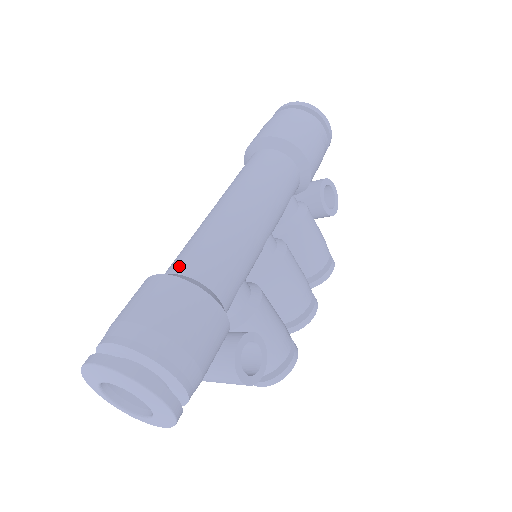
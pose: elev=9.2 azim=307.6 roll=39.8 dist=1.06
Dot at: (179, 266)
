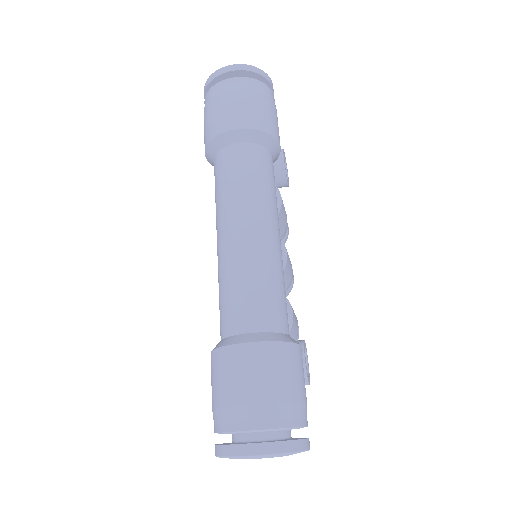
Dot at: (252, 322)
